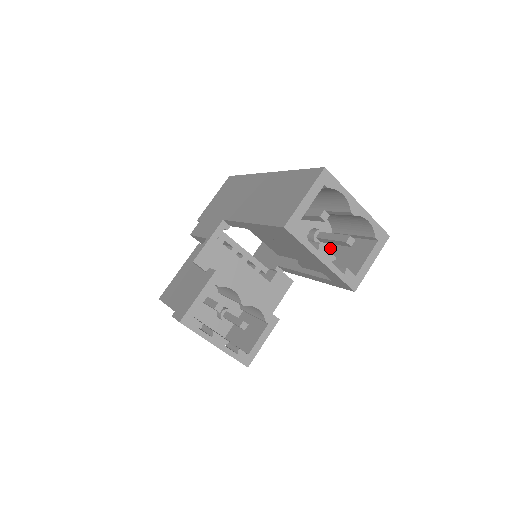
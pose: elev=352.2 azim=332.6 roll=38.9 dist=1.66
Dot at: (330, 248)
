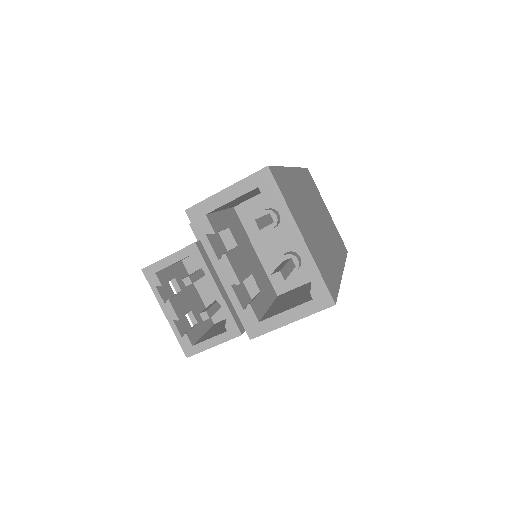
Dot at: (302, 286)
